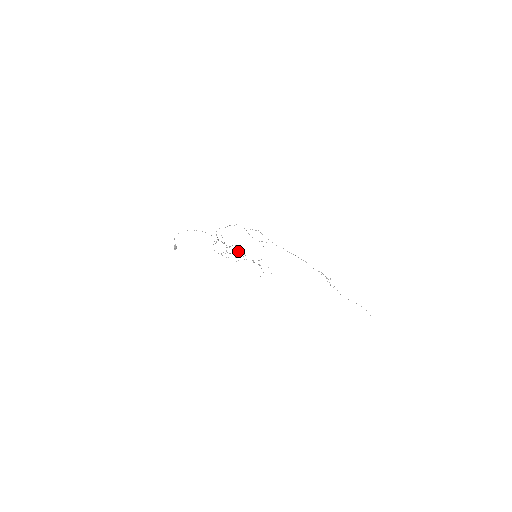
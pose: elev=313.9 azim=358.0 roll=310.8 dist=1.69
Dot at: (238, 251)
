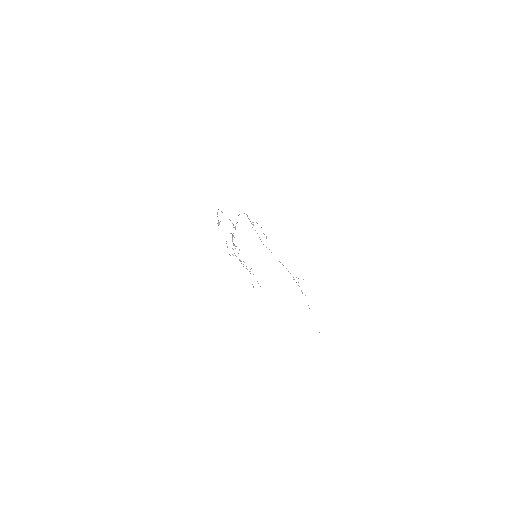
Dot at: occluded
